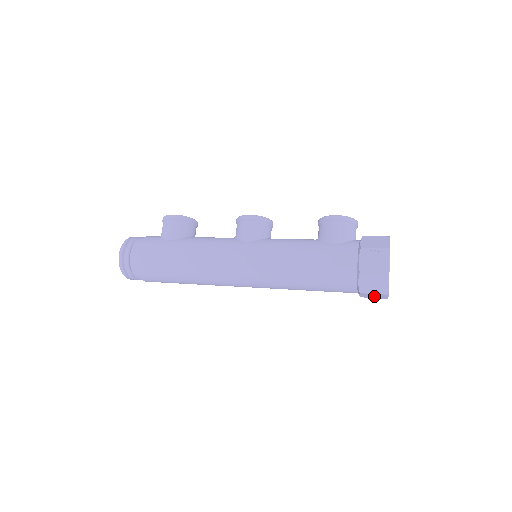
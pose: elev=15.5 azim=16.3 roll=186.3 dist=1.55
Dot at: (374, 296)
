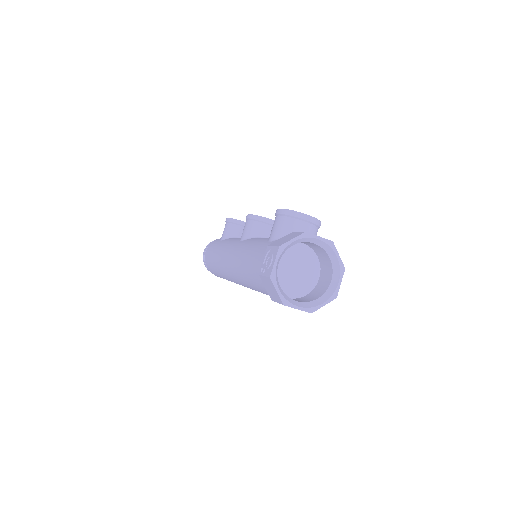
Dot at: occluded
